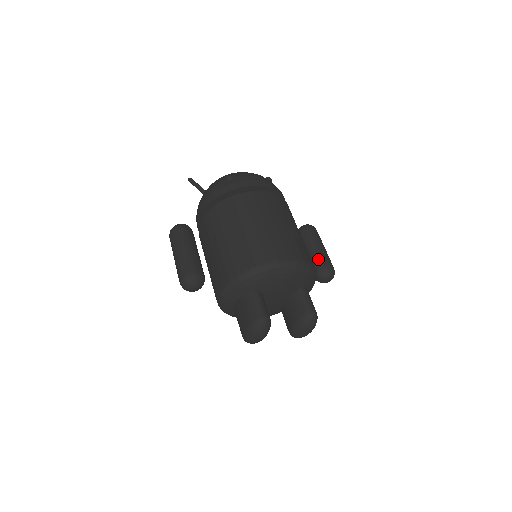
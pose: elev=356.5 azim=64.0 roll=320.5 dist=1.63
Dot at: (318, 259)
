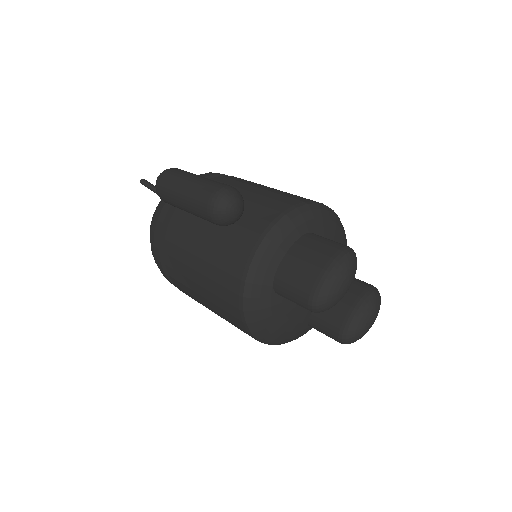
Dot at: occluded
